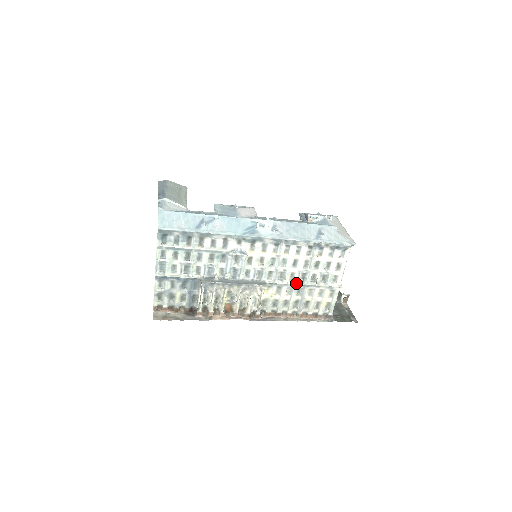
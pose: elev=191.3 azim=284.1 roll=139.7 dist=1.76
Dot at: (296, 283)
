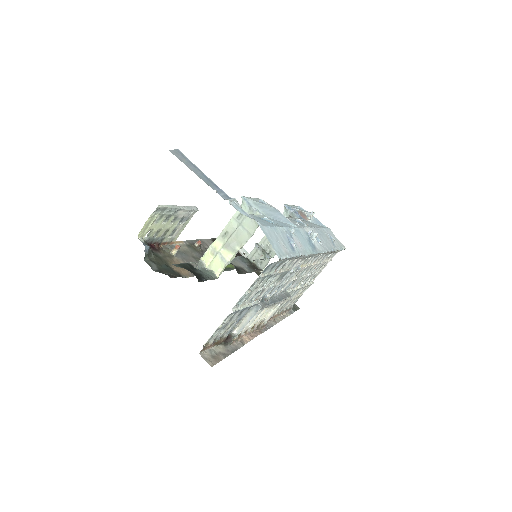
Dot at: (299, 287)
